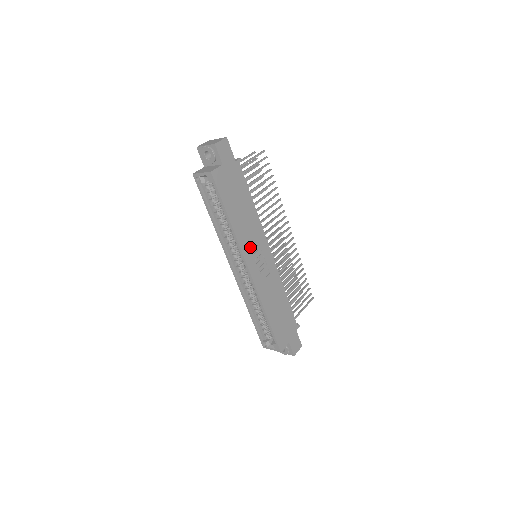
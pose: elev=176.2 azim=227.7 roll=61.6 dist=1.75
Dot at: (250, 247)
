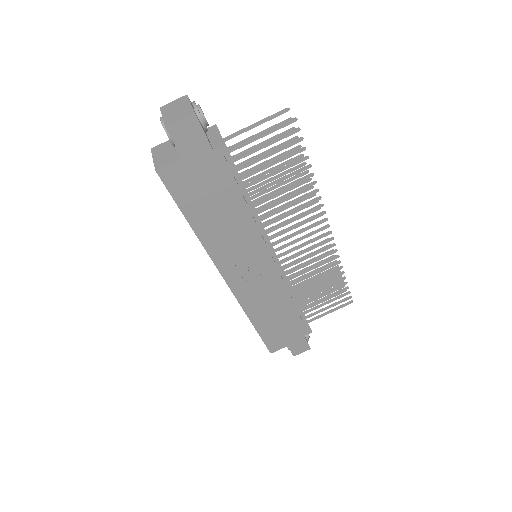
Dot at: (233, 258)
